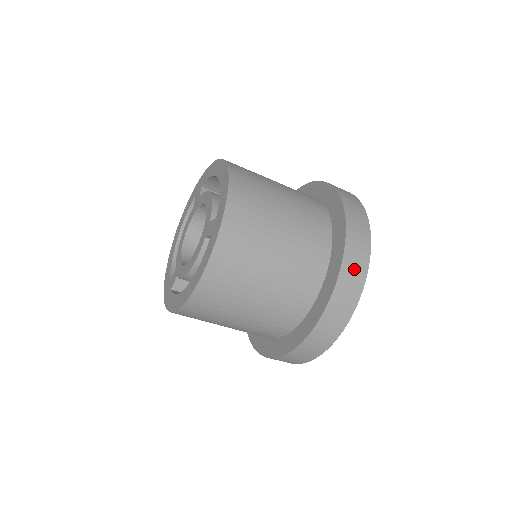
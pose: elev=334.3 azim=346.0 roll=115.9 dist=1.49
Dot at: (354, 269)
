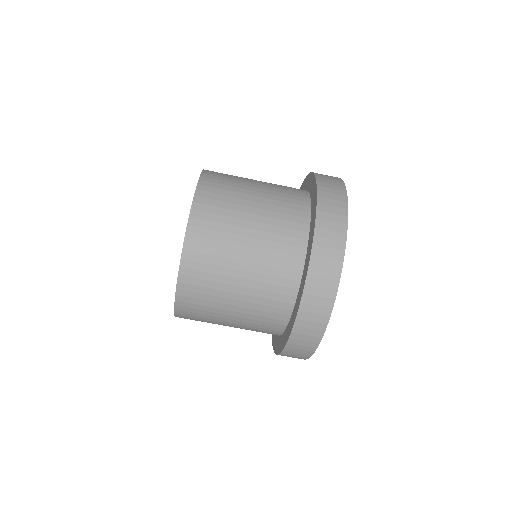
Dot at: (320, 289)
